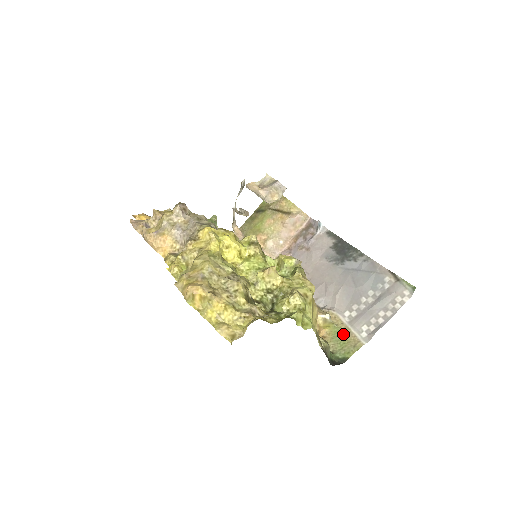
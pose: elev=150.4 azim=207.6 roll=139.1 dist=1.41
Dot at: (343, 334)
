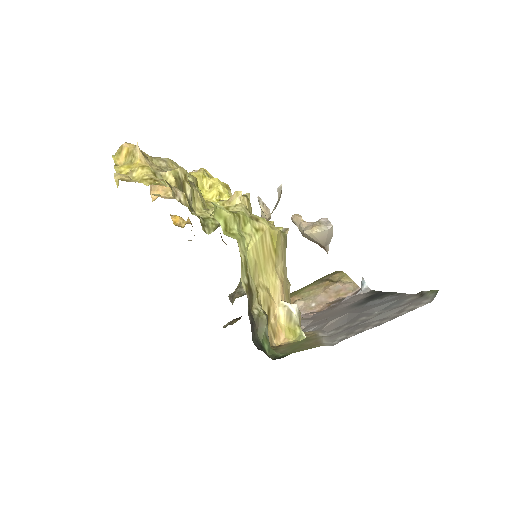
Dot at: (306, 341)
